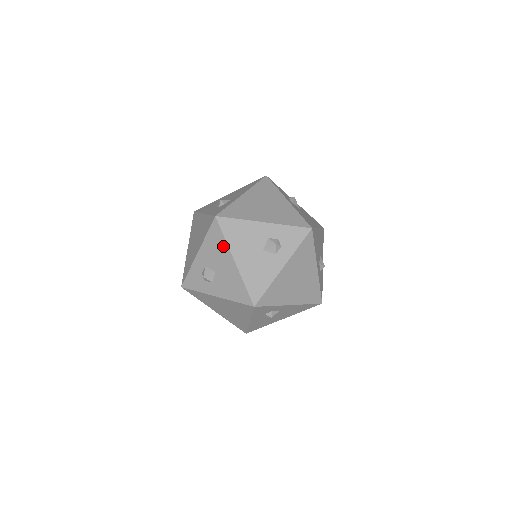
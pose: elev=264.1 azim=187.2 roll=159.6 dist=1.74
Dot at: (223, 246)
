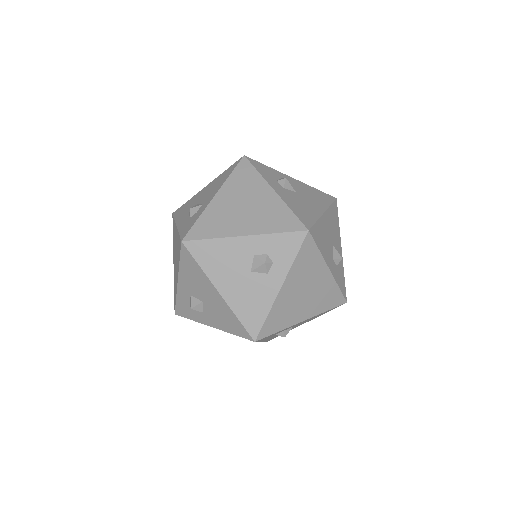
Dot at: (201, 275)
